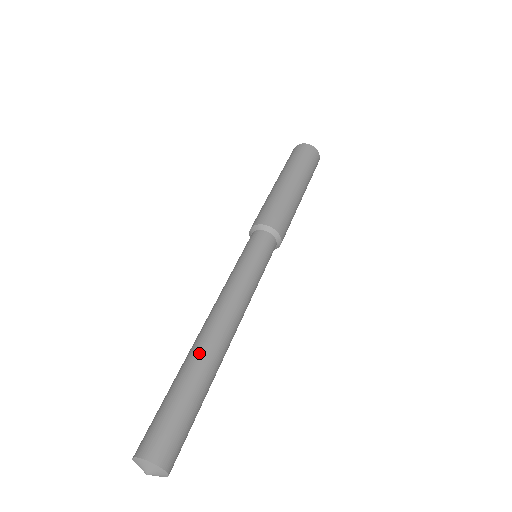
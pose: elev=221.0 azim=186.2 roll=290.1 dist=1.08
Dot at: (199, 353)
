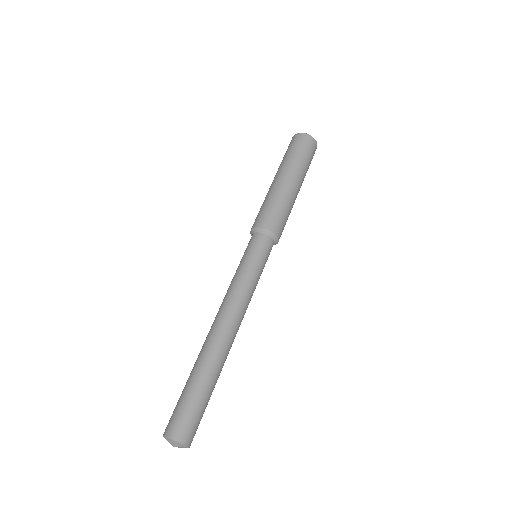
Dot at: (214, 355)
